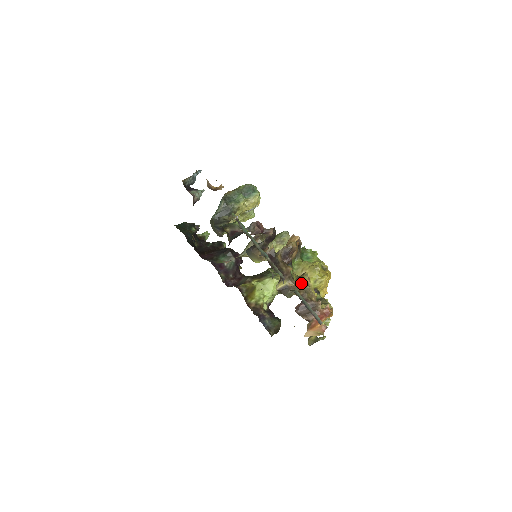
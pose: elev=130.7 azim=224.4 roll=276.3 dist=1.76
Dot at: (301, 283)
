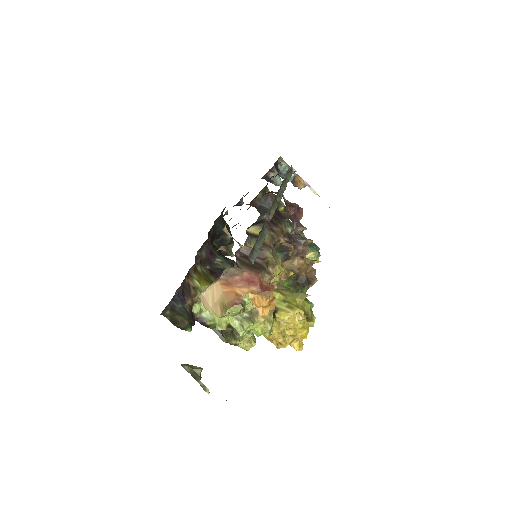
Dot at: occluded
